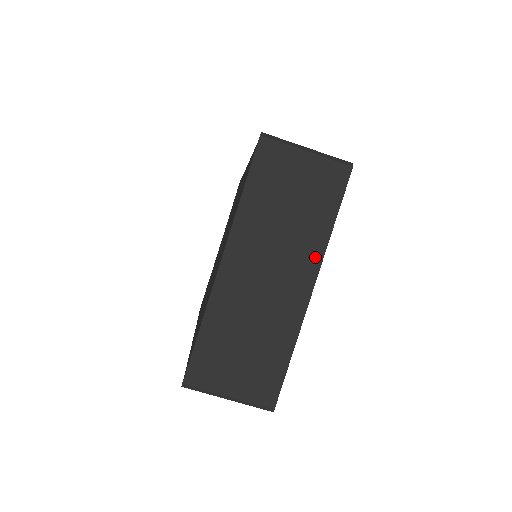
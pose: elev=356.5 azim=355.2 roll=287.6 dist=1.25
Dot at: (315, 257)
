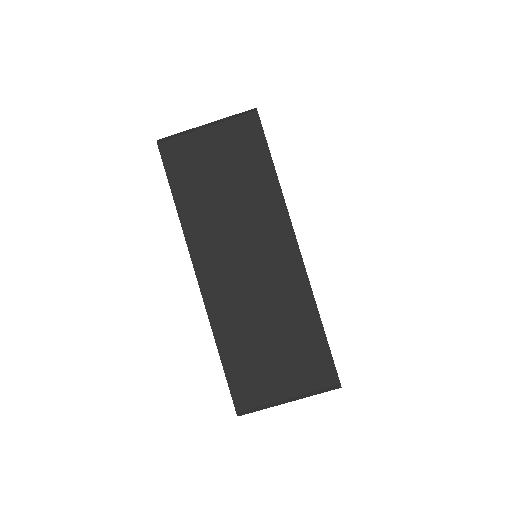
Dot at: (279, 215)
